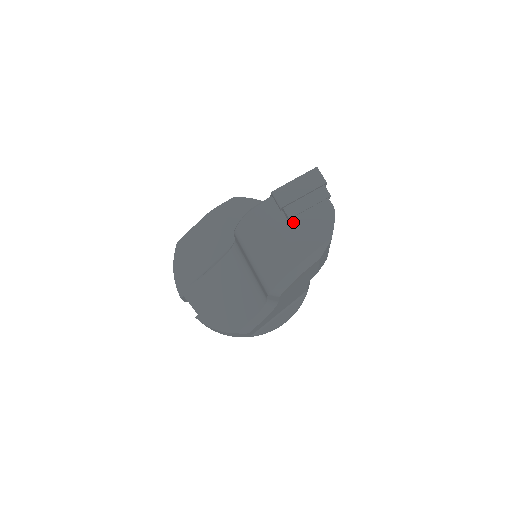
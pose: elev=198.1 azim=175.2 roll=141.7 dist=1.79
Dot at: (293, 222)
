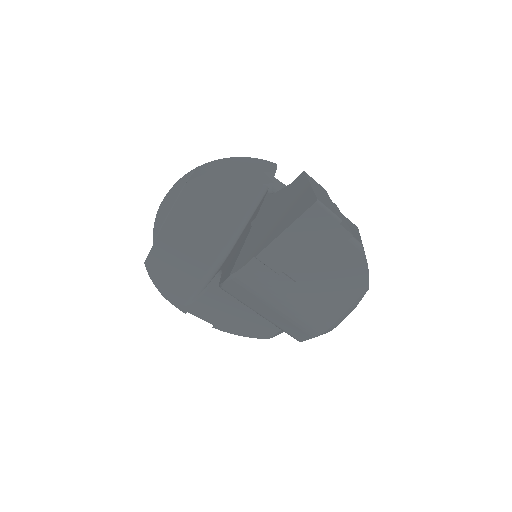
Dot at: (304, 283)
